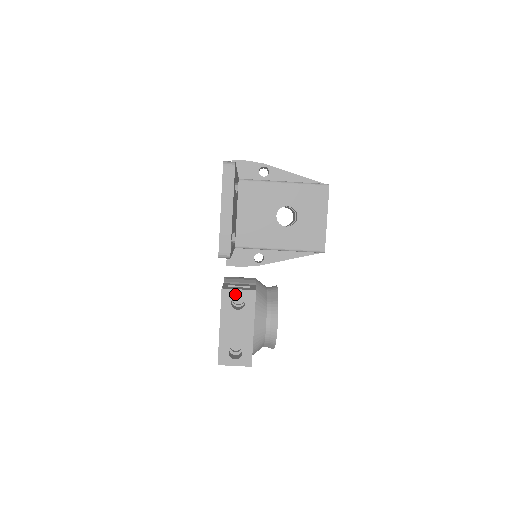
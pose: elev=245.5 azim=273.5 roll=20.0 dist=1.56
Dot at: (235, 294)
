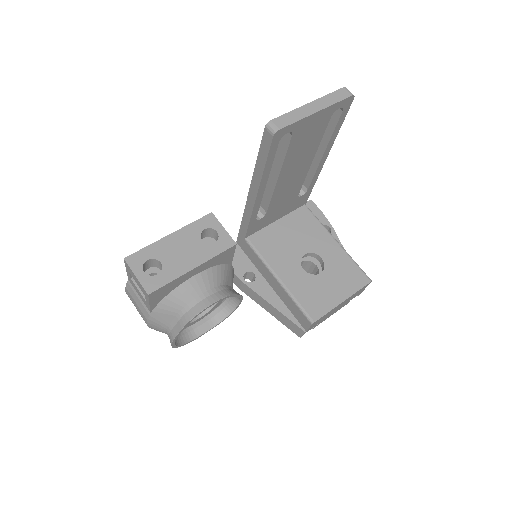
Dot at: (216, 227)
